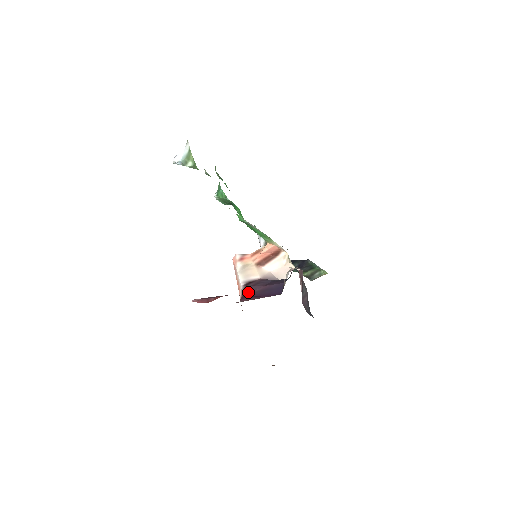
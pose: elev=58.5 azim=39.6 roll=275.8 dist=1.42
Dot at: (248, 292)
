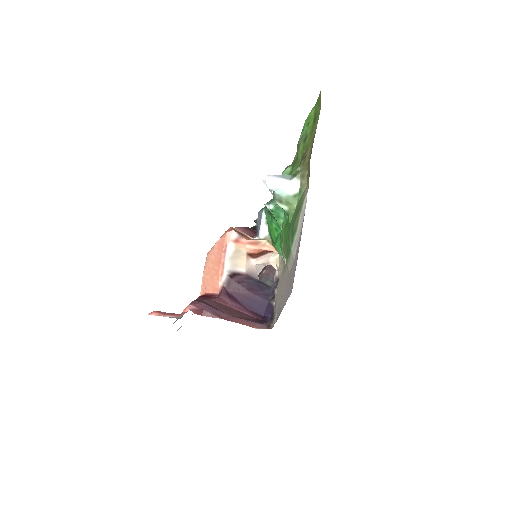
Dot at: (231, 288)
